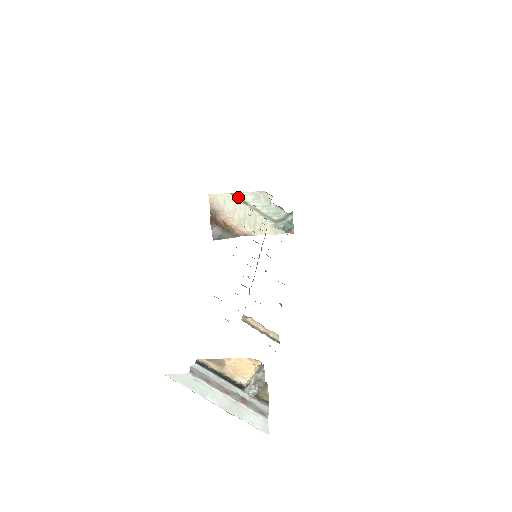
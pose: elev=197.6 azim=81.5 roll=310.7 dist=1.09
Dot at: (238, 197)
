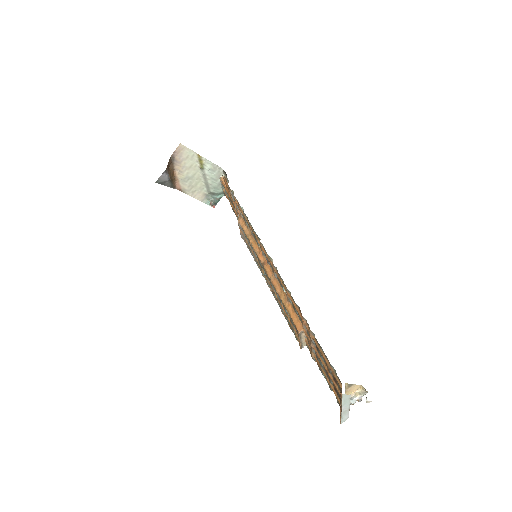
Dot at: (201, 160)
